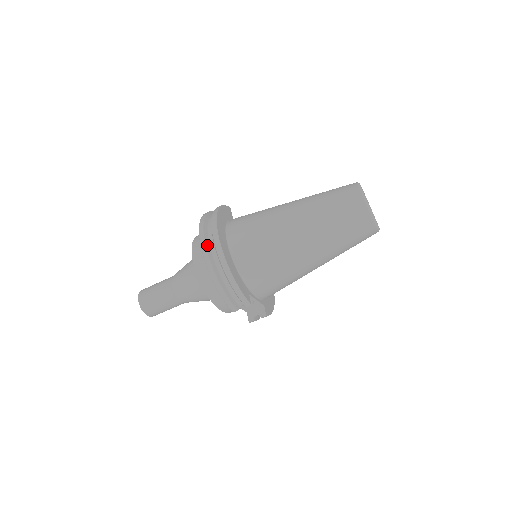
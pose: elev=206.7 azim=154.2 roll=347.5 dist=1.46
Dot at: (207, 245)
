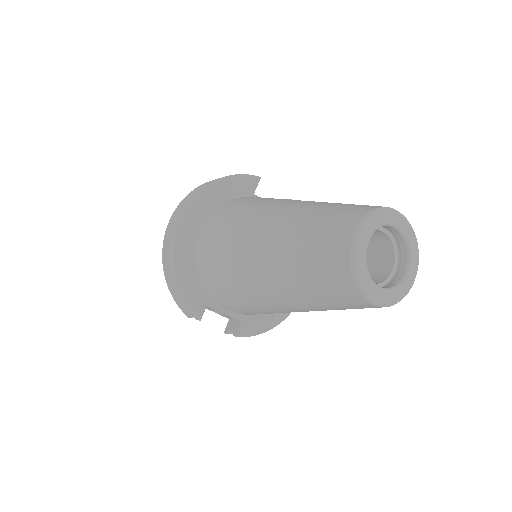
Dot at: (172, 227)
